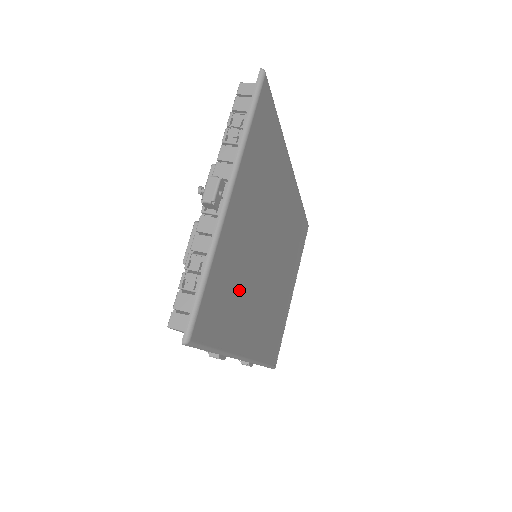
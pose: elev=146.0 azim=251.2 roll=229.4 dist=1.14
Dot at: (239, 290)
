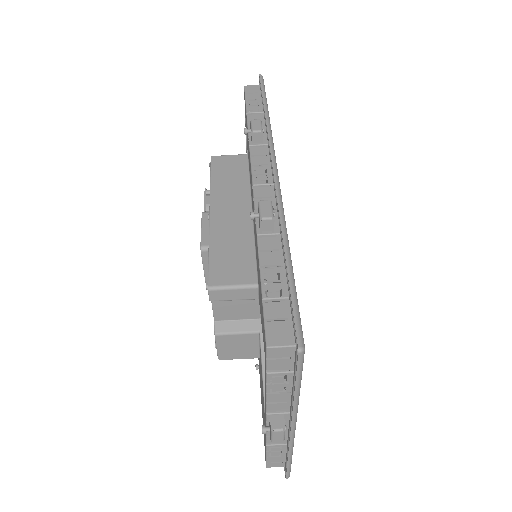
Dot at: occluded
